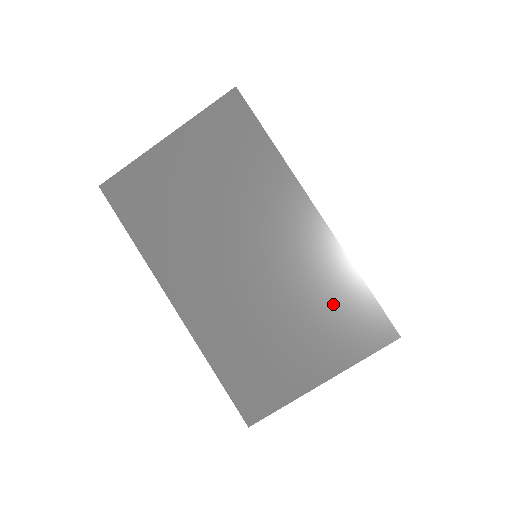
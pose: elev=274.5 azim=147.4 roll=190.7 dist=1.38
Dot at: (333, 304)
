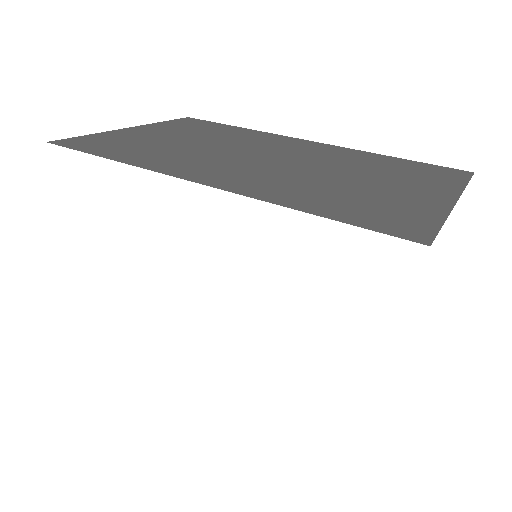
Dot at: (388, 167)
